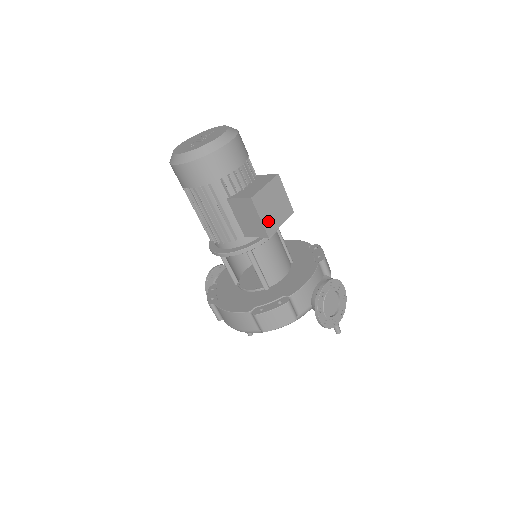
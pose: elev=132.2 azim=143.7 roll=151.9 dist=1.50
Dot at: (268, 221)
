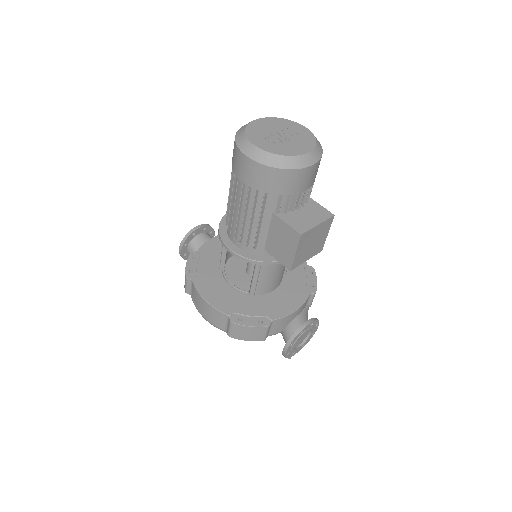
Dot at: (299, 256)
